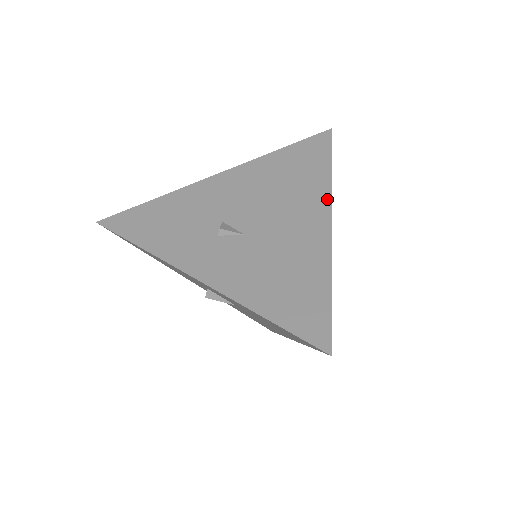
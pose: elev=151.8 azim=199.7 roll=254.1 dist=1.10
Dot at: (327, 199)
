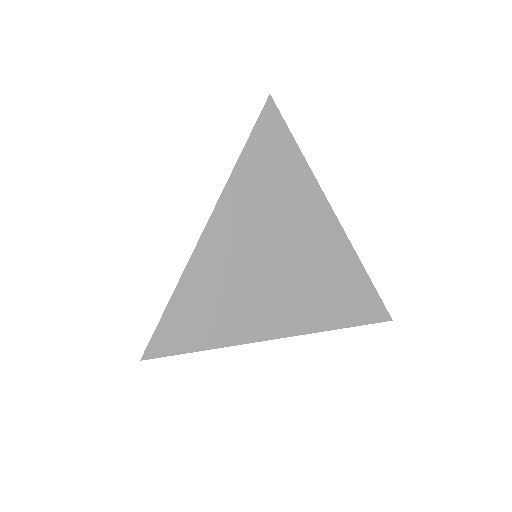
Dot at: (220, 197)
